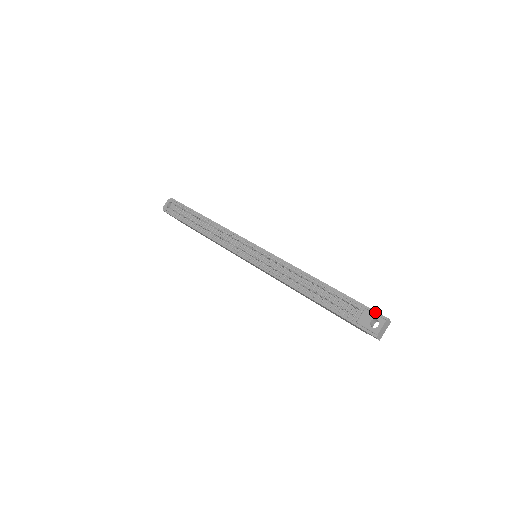
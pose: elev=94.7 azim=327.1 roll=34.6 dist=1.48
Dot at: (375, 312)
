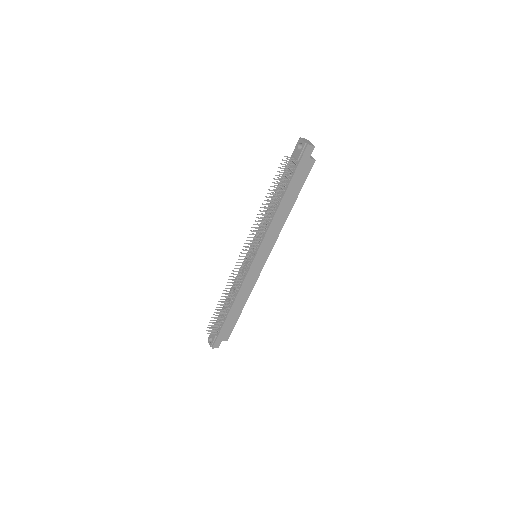
Dot at: (295, 148)
